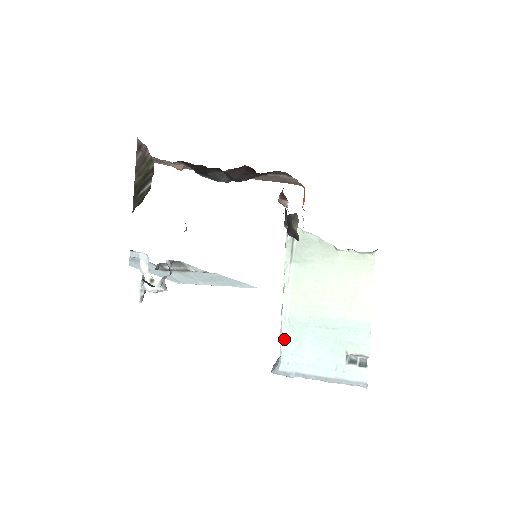
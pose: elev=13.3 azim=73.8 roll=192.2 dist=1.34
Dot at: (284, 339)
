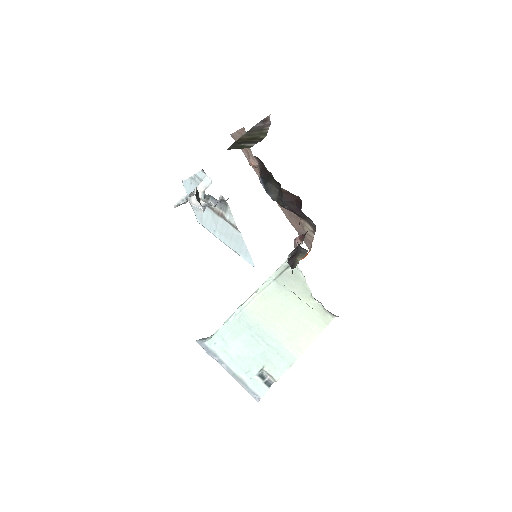
Dot at: (226, 325)
